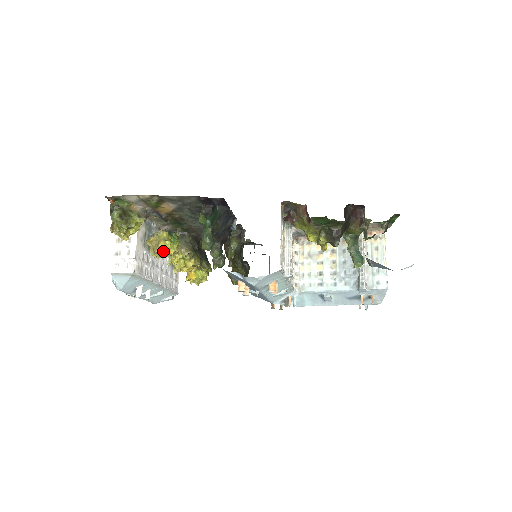
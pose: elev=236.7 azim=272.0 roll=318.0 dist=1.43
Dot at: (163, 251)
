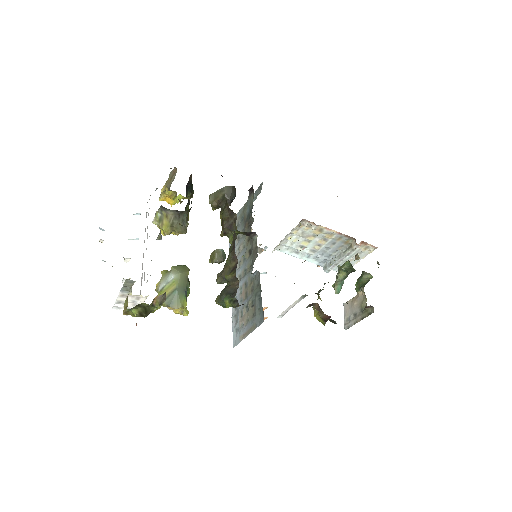
Dot at: occluded
